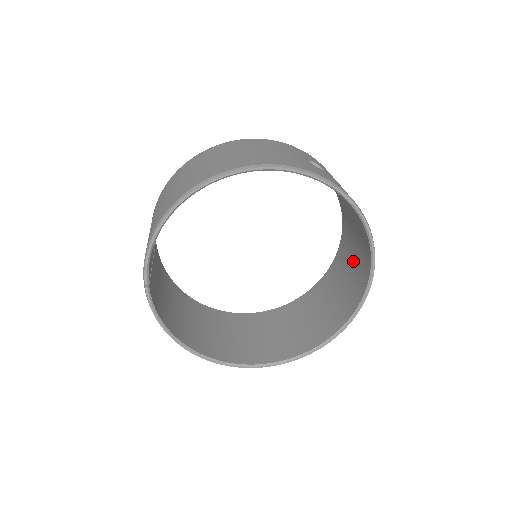
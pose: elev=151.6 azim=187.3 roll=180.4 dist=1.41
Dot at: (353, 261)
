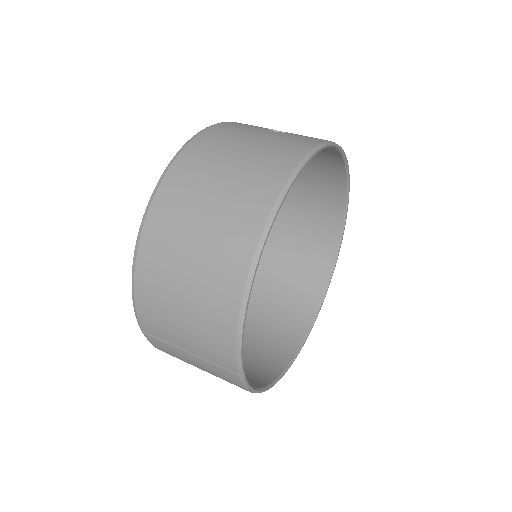
Dot at: (305, 197)
